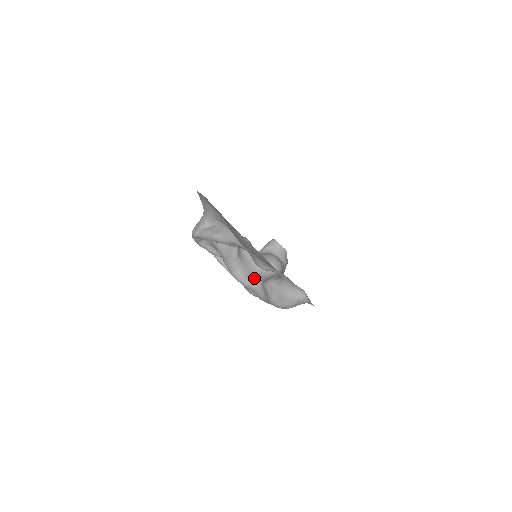
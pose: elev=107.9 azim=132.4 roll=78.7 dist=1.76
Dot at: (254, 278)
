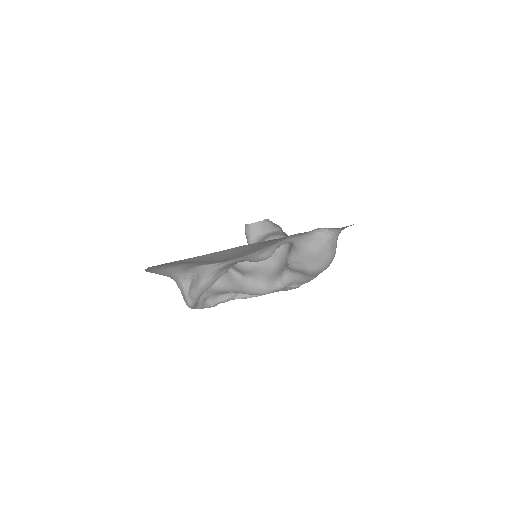
Dot at: (278, 274)
